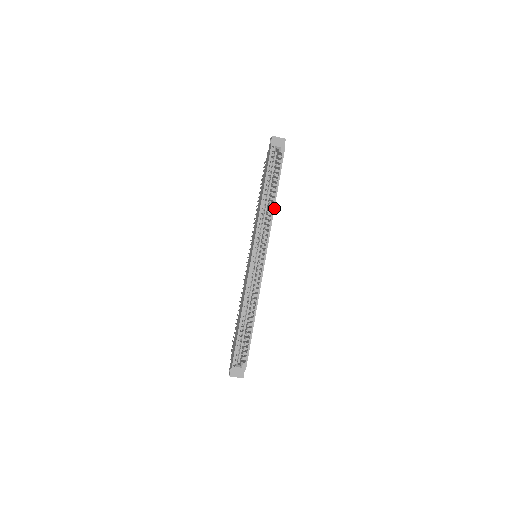
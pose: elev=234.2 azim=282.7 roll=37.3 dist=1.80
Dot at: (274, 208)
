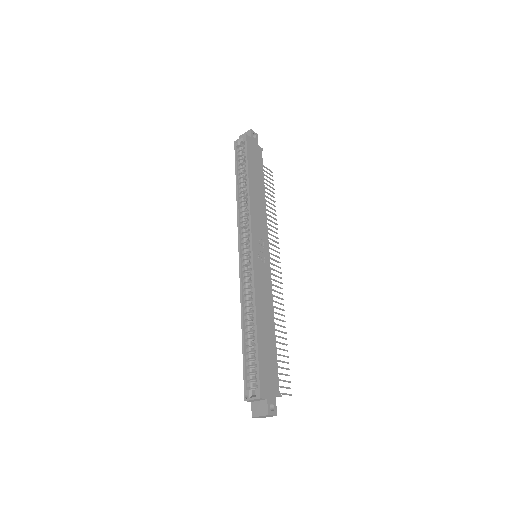
Dot at: (249, 194)
